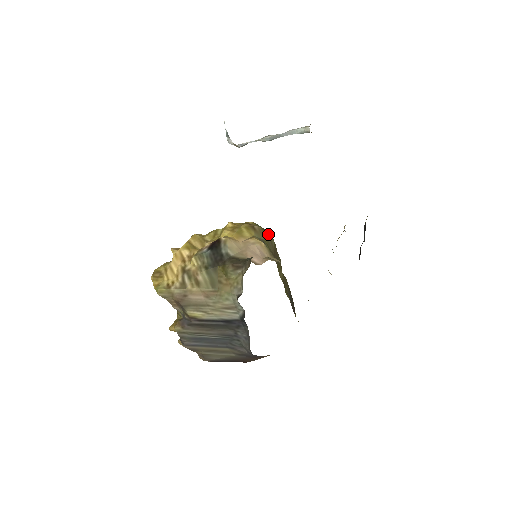
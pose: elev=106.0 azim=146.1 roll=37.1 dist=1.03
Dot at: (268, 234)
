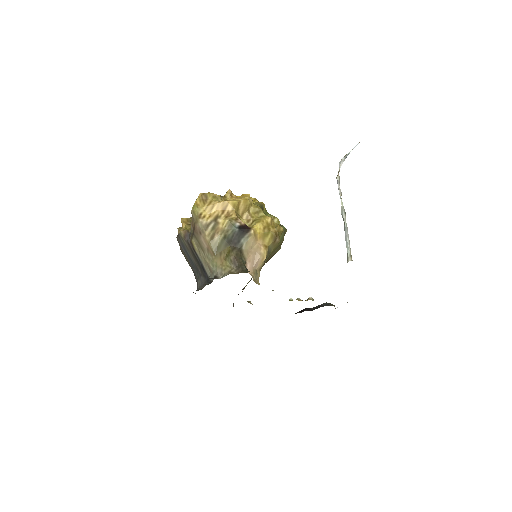
Dot at: occluded
